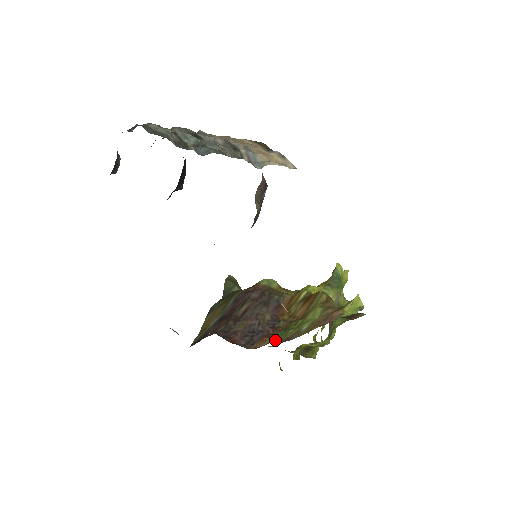
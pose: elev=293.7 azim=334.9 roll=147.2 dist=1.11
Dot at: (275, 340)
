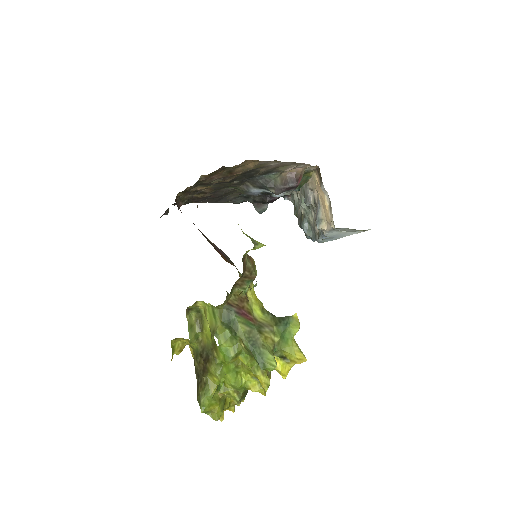
Dot at: occluded
